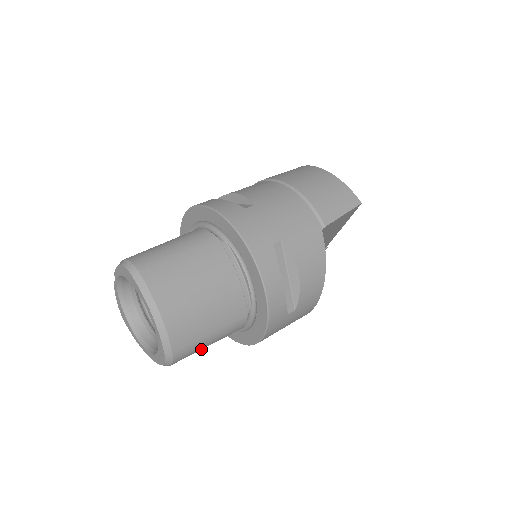
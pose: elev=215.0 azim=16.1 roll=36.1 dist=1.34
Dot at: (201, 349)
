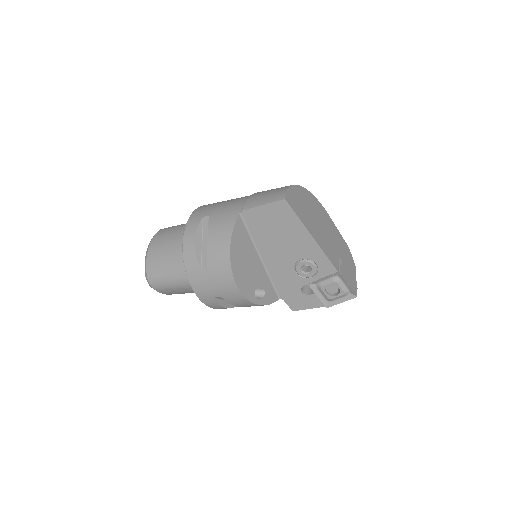
Dot at: (169, 285)
